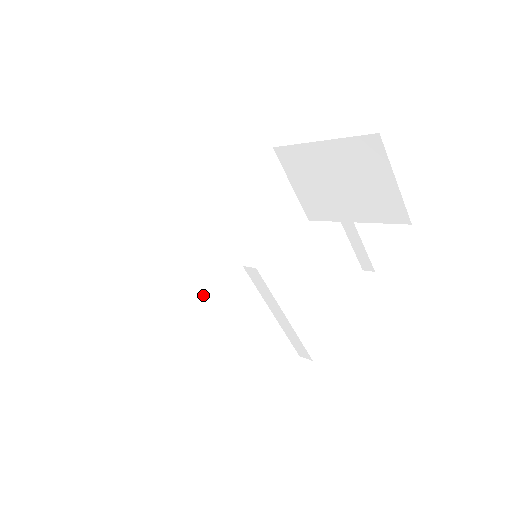
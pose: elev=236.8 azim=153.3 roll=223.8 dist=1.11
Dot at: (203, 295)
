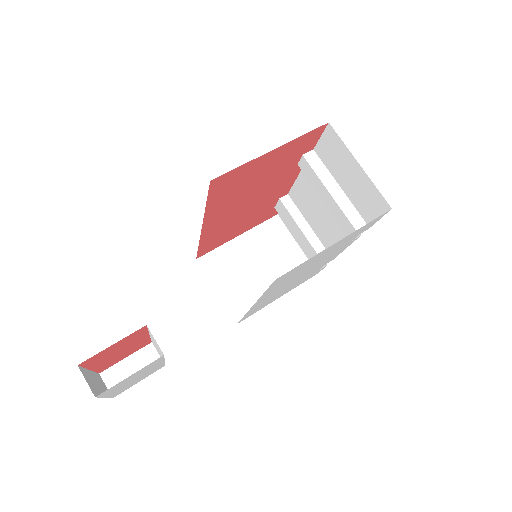
Dot at: occluded
